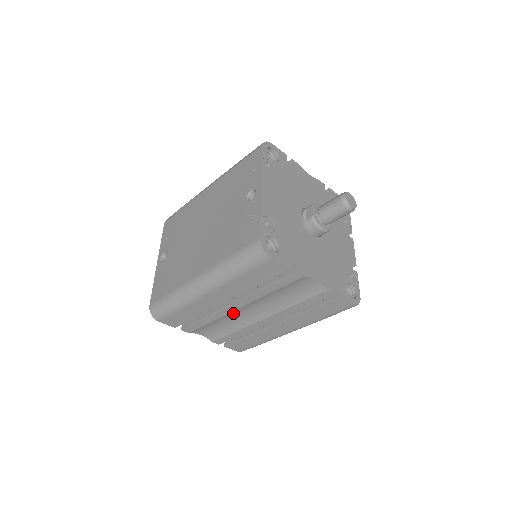
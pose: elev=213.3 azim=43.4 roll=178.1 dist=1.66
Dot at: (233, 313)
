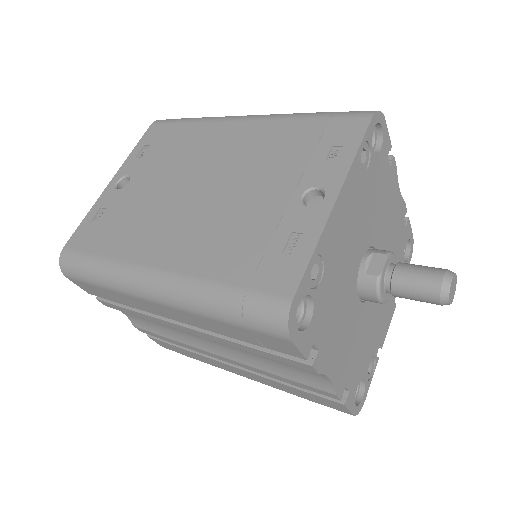
Dot at: occluded
